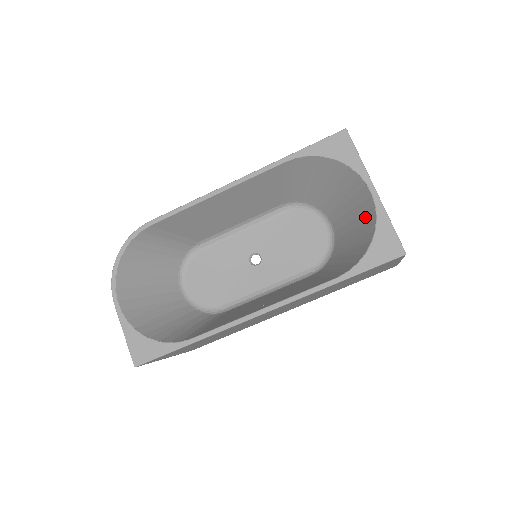
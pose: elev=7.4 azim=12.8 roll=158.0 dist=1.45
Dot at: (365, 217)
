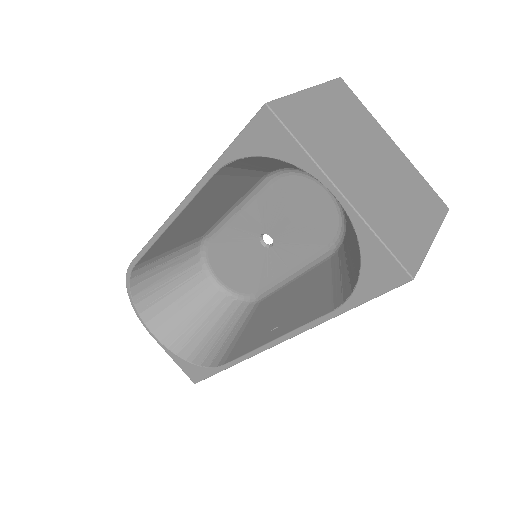
Dot at: occluded
